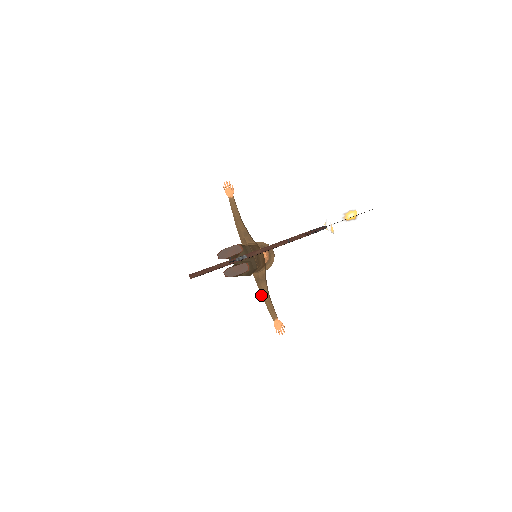
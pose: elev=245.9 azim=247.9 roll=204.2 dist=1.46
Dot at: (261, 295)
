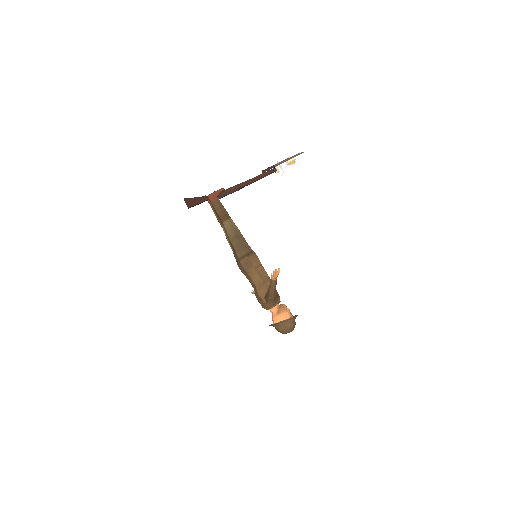
Dot at: (267, 291)
